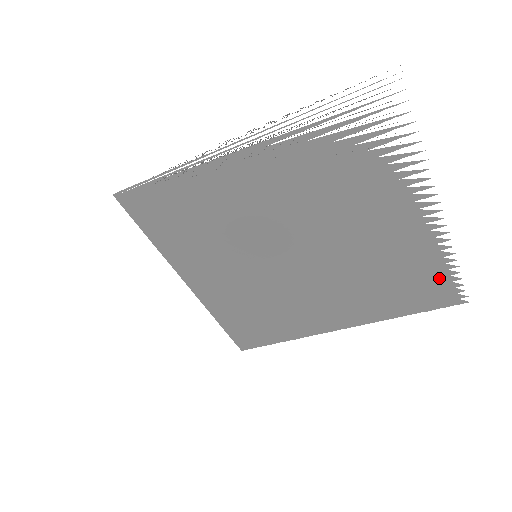
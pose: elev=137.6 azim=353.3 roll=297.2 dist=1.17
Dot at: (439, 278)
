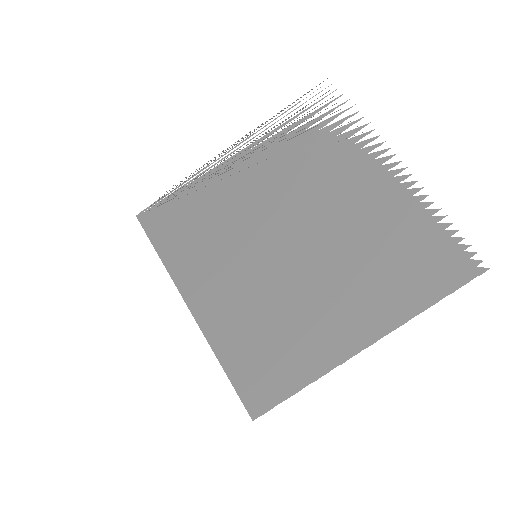
Dot at: (440, 243)
